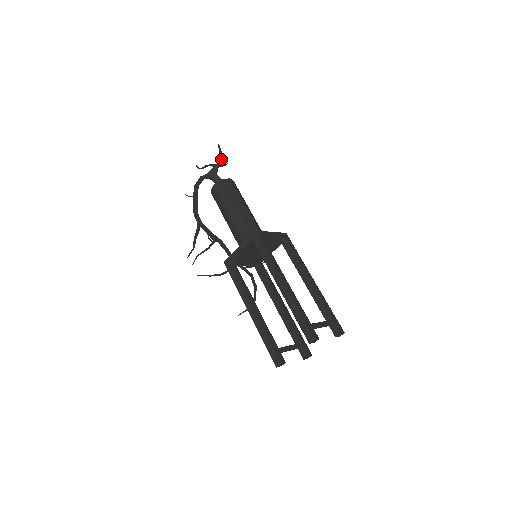
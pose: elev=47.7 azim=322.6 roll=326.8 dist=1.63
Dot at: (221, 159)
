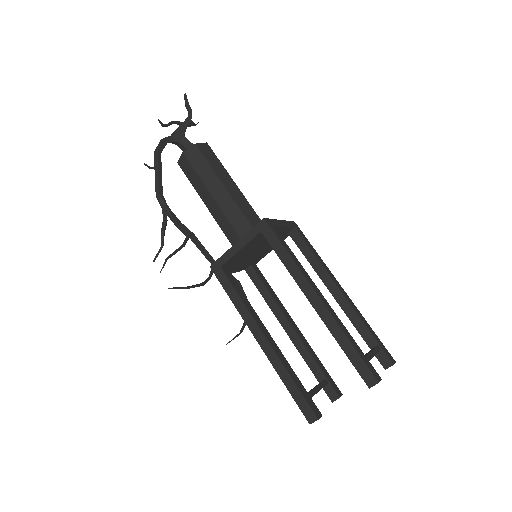
Dot at: (190, 115)
